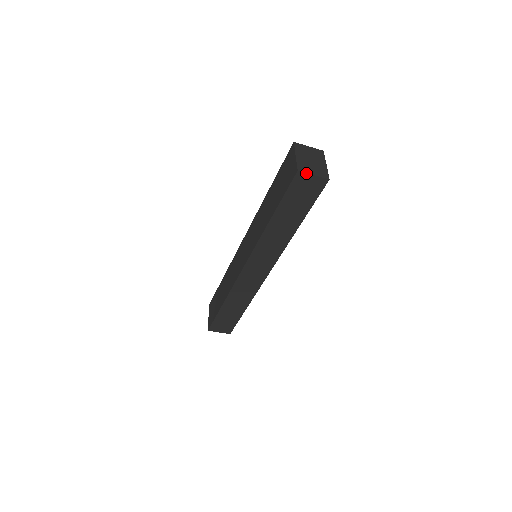
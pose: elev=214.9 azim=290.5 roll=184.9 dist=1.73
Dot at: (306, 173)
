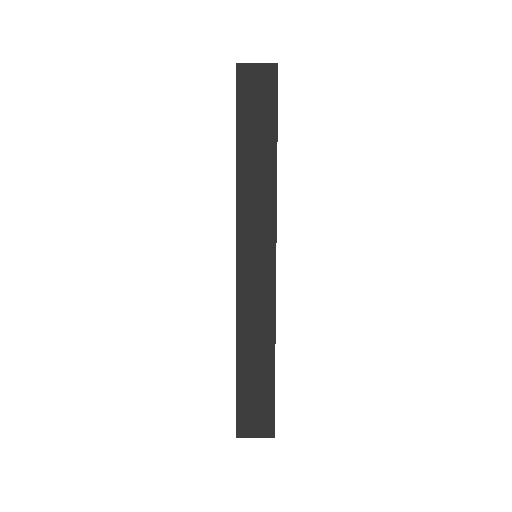
Dot at: (247, 64)
